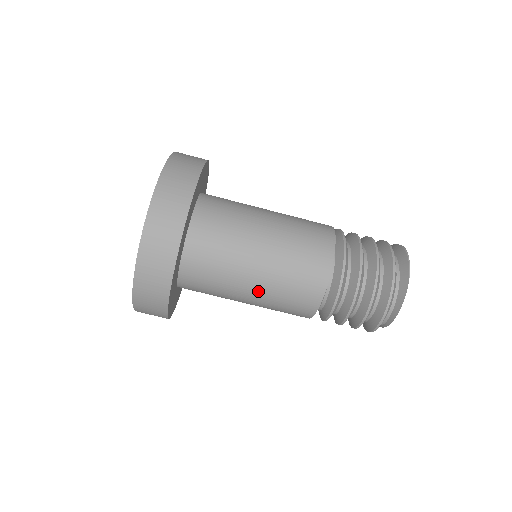
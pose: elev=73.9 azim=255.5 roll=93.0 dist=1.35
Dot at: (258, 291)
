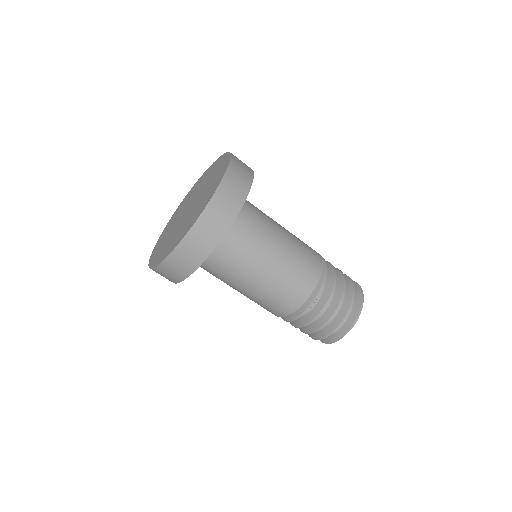
Dot at: occluded
